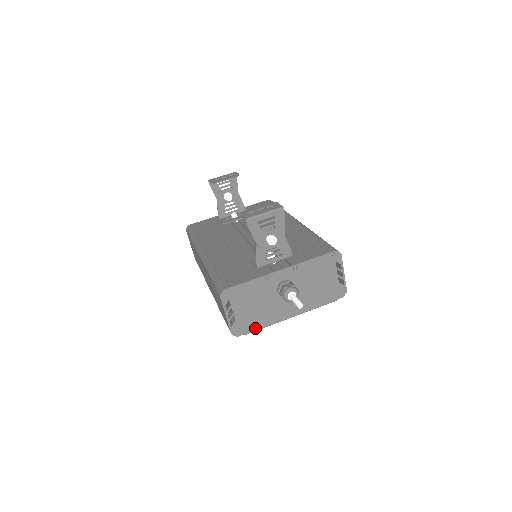
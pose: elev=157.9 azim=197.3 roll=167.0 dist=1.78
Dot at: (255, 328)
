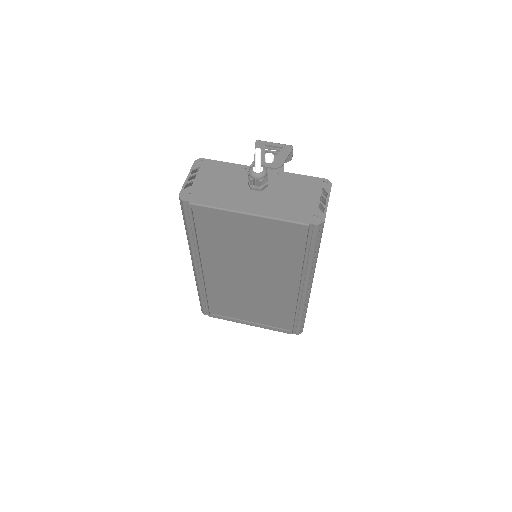
Dot at: (205, 203)
